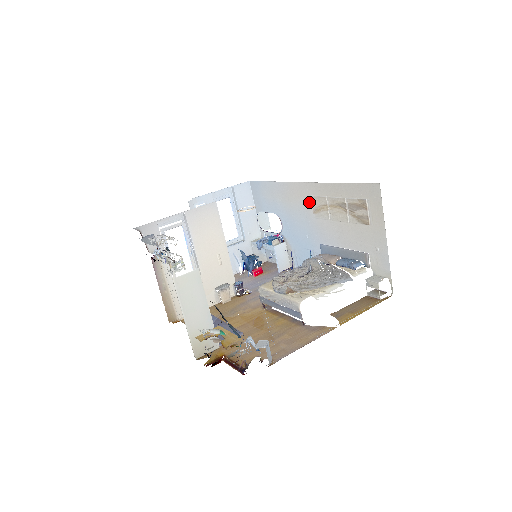
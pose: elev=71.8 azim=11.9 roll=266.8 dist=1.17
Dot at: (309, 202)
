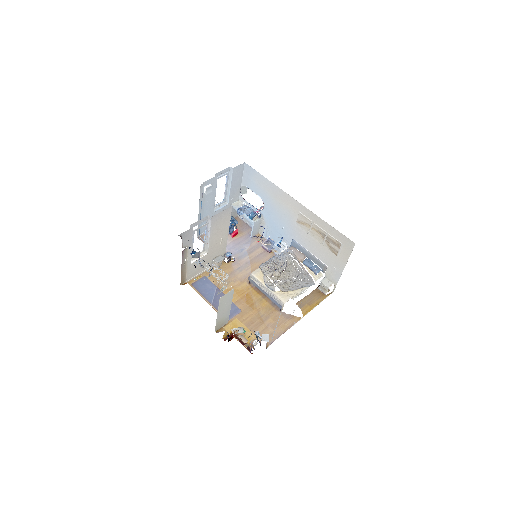
Dot at: (296, 214)
